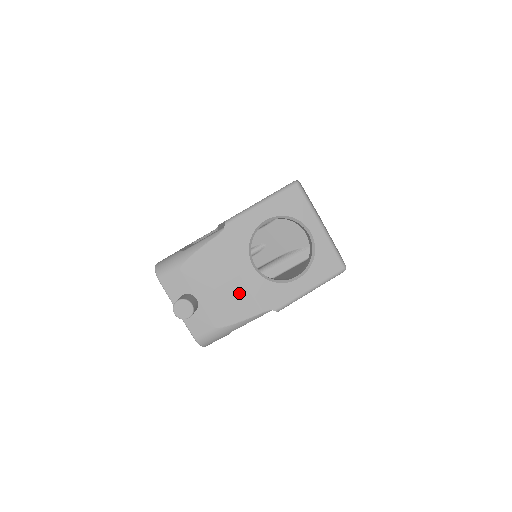
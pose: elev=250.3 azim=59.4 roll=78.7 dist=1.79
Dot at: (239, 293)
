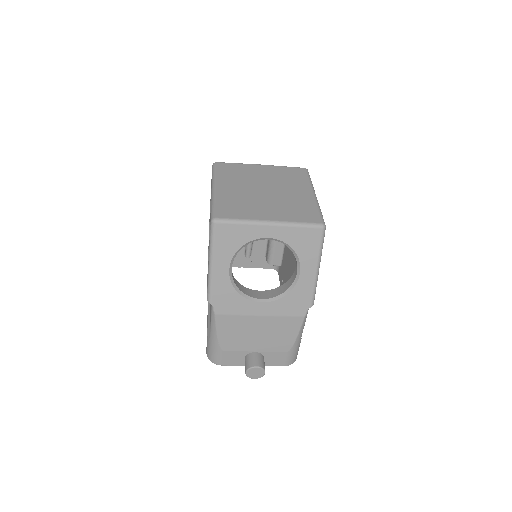
Dot at: (275, 324)
